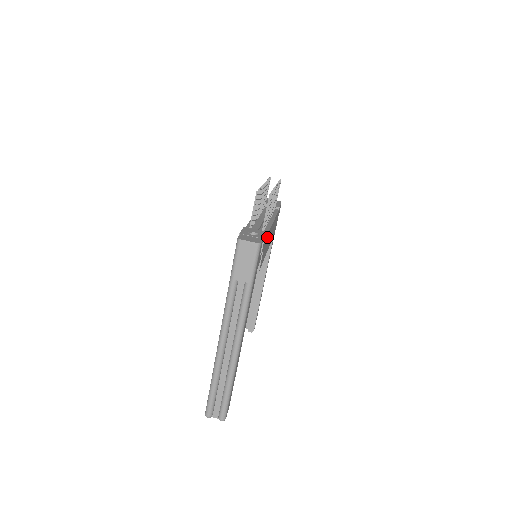
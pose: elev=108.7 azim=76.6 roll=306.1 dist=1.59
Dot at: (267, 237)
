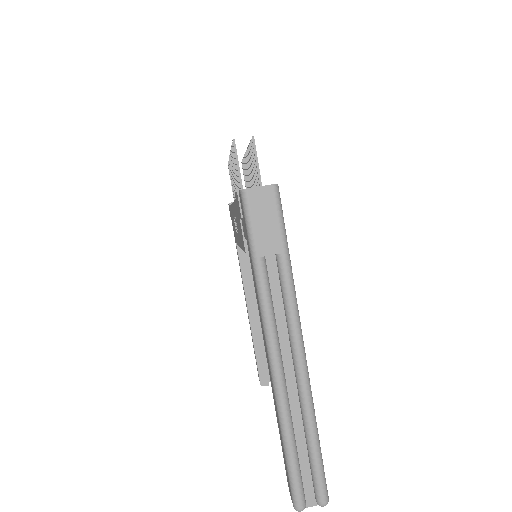
Dot at: occluded
